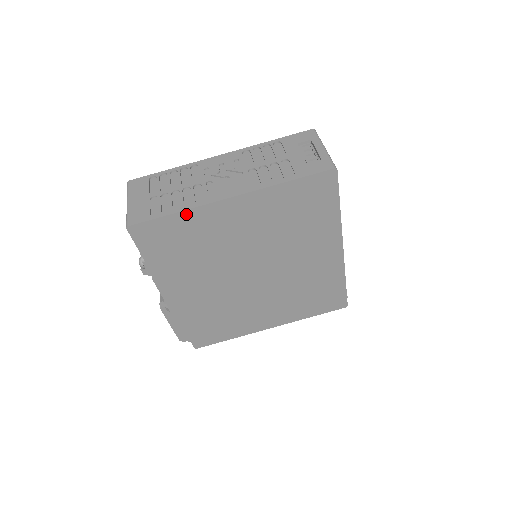
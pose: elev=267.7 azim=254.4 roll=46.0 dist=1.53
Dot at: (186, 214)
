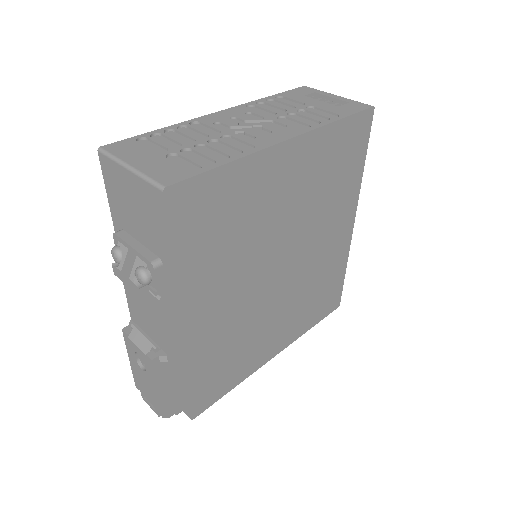
Dot at: (240, 165)
